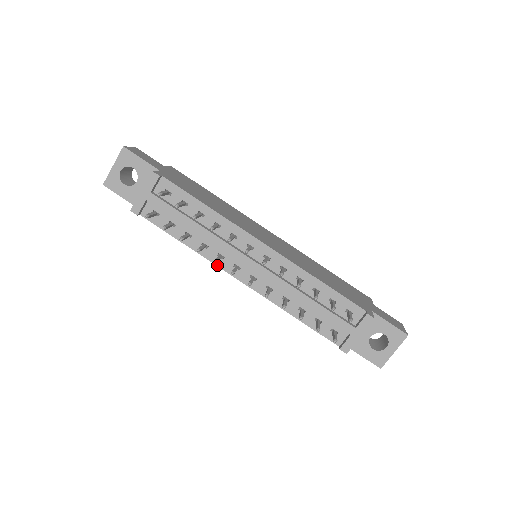
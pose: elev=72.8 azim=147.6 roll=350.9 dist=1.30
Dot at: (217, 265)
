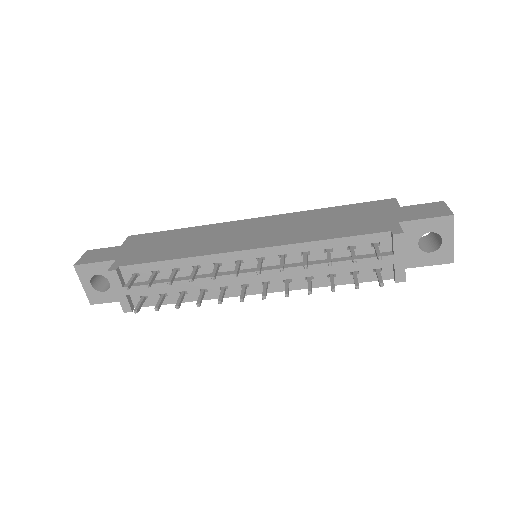
Dot at: (228, 297)
